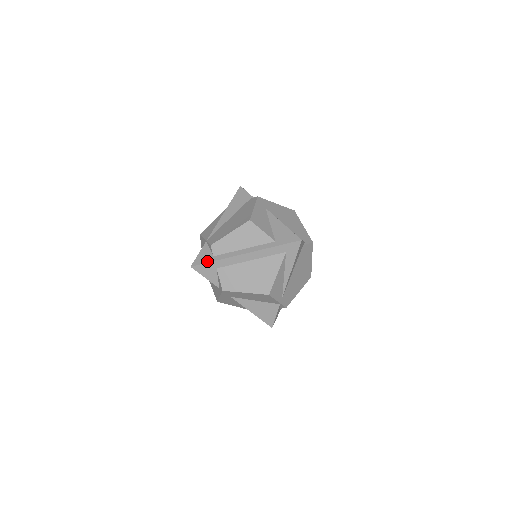
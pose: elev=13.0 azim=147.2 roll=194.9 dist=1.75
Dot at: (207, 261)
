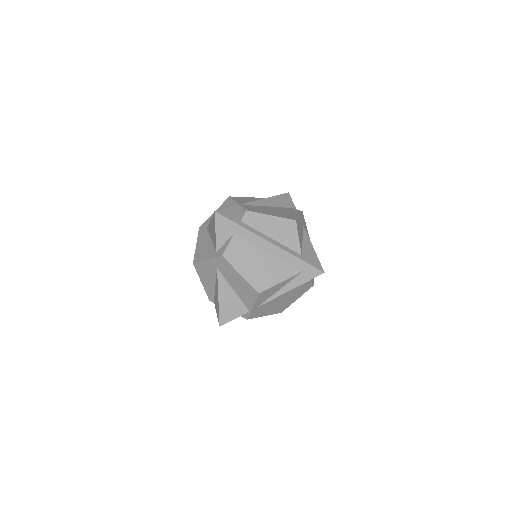
Dot at: (233, 220)
